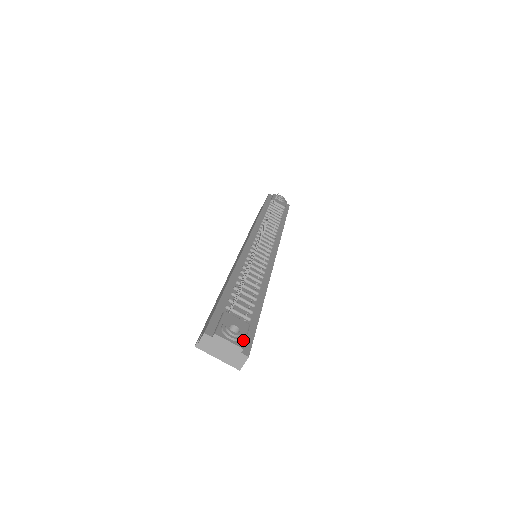
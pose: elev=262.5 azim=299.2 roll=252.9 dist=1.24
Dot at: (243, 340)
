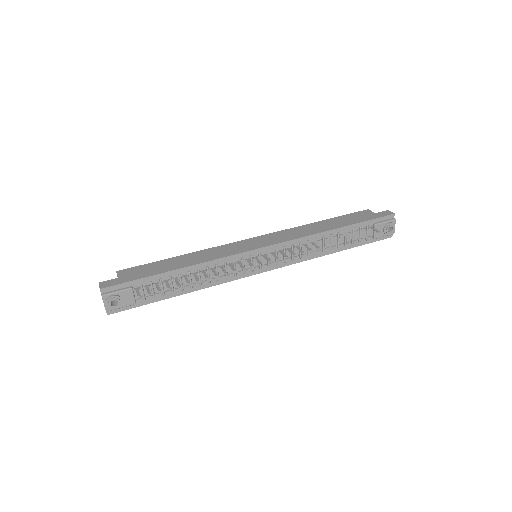
Dot at: (114, 309)
